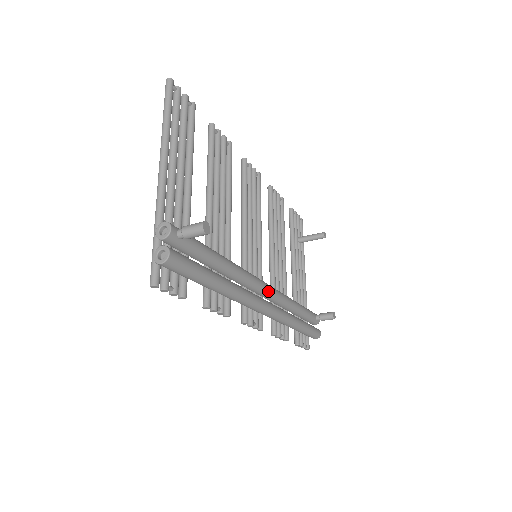
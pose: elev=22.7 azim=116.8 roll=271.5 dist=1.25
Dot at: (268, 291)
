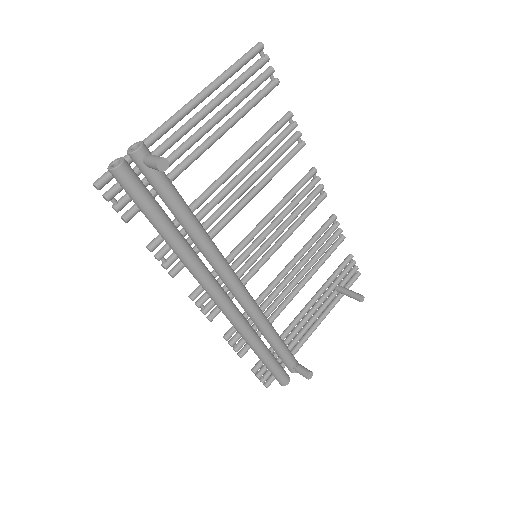
Dot at: (237, 290)
